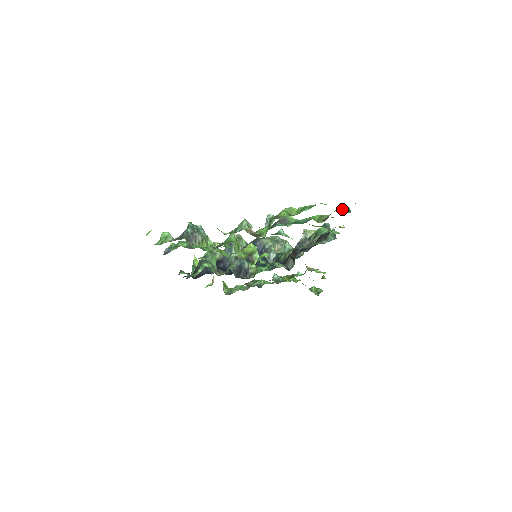
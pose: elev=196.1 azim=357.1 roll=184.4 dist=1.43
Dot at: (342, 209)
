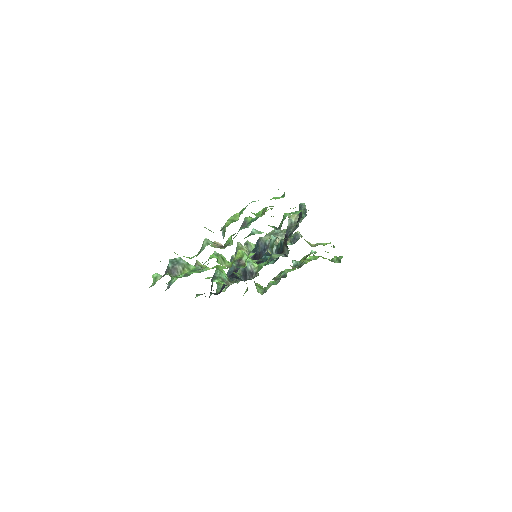
Dot at: (275, 197)
